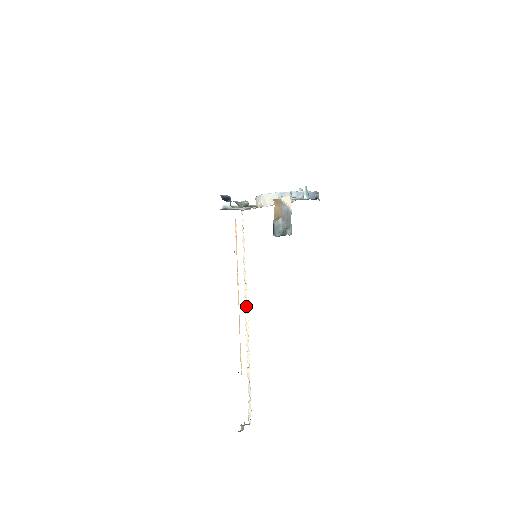
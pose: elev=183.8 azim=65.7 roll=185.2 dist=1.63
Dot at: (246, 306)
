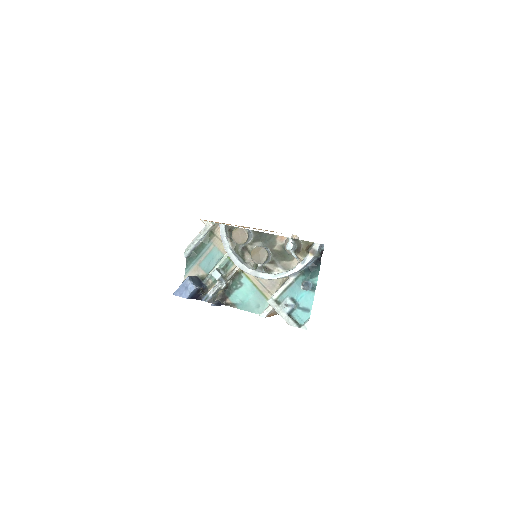
Dot at: occluded
